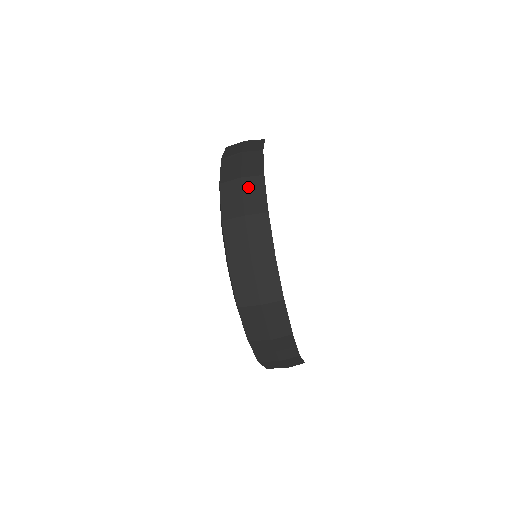
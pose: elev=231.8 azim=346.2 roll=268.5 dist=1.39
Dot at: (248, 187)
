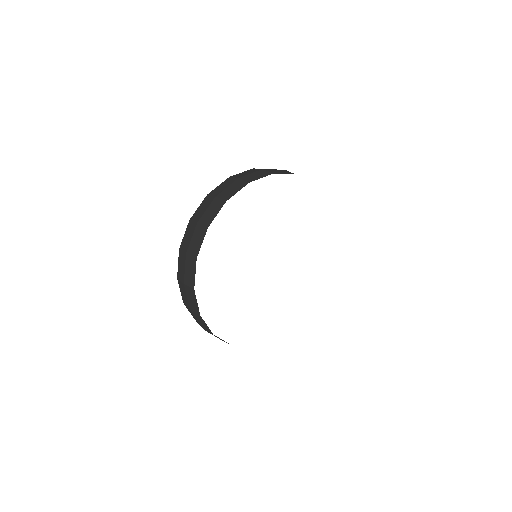
Dot at: (188, 264)
